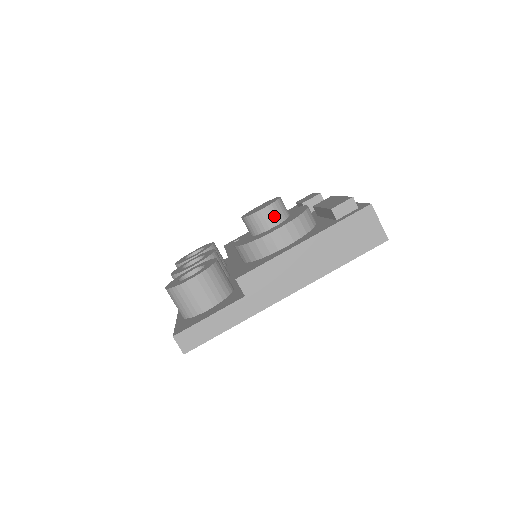
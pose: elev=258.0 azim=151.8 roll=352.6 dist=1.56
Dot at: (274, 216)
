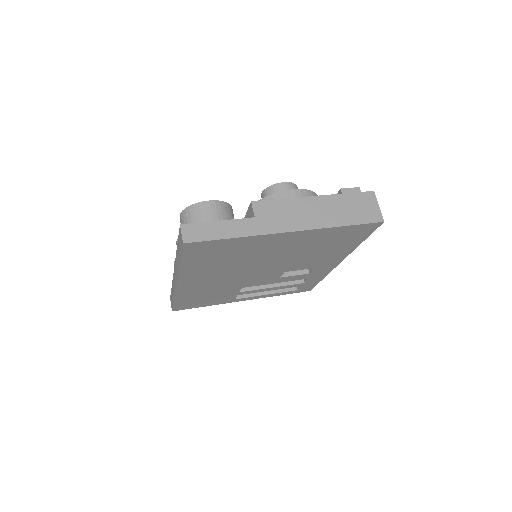
Dot at: occluded
